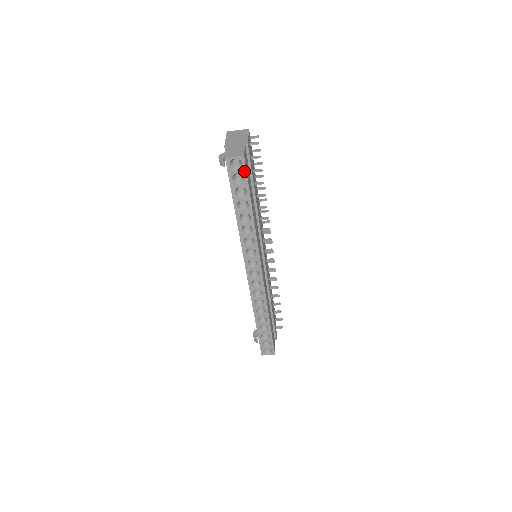
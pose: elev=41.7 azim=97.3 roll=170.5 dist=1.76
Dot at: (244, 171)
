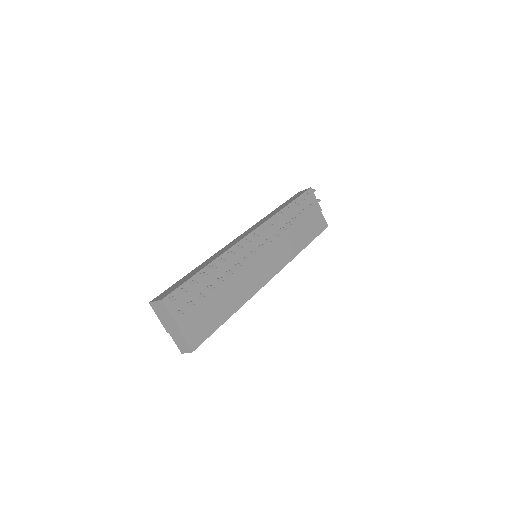
Dot at: (201, 343)
